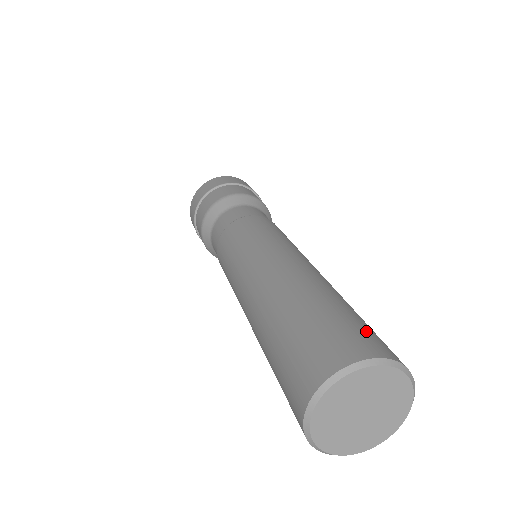
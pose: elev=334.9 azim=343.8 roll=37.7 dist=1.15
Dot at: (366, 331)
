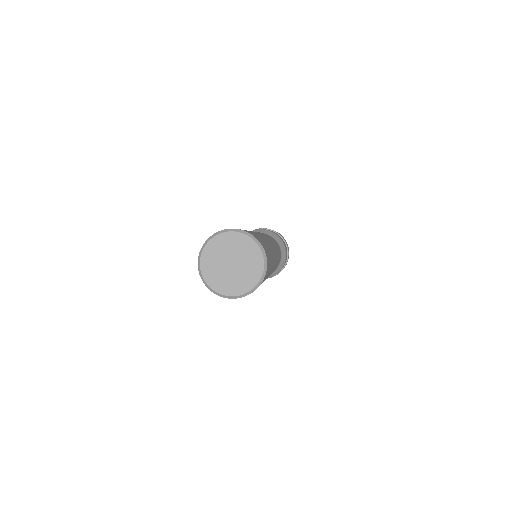
Dot at: (259, 238)
